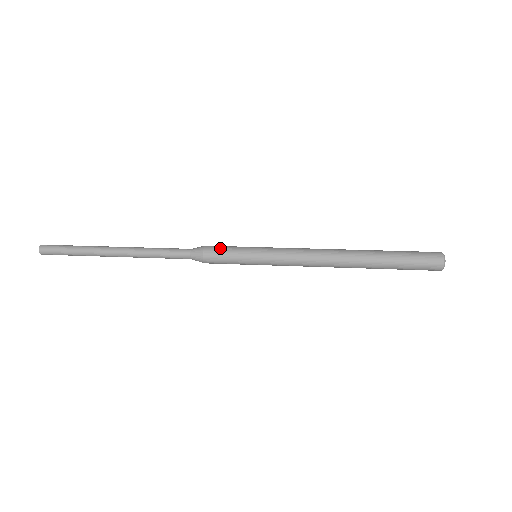
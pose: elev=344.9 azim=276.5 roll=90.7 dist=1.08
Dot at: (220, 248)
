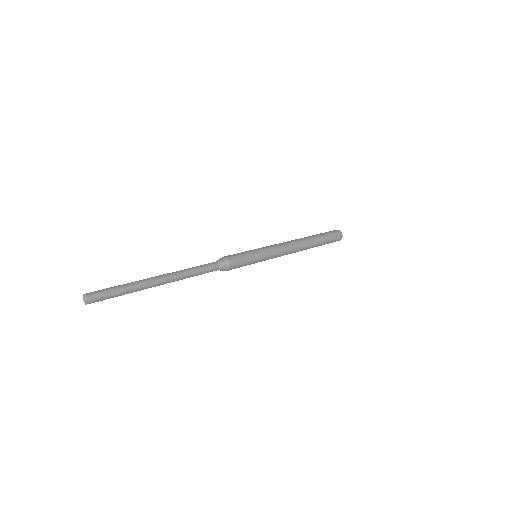
Dot at: (239, 257)
